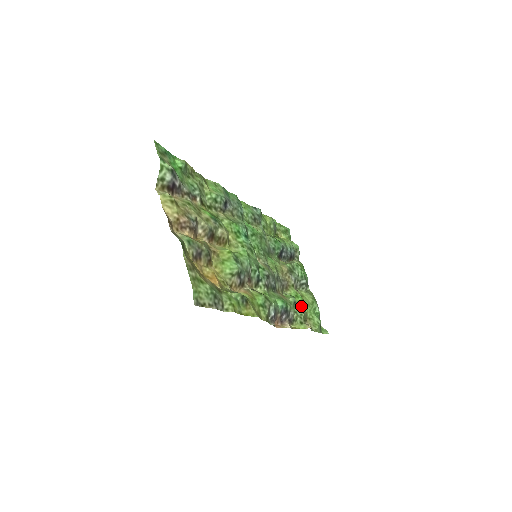
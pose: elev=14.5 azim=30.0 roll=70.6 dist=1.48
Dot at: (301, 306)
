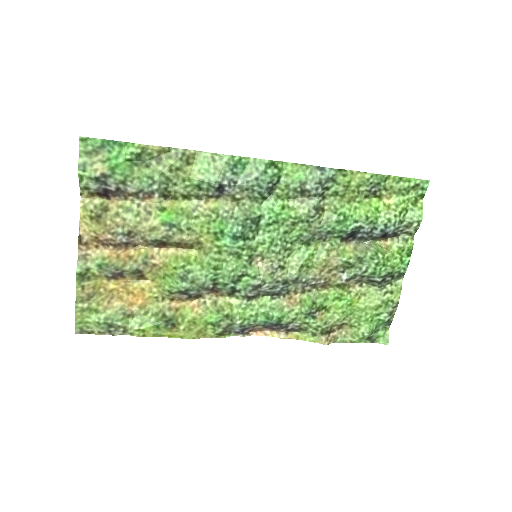
Dot at: (336, 313)
